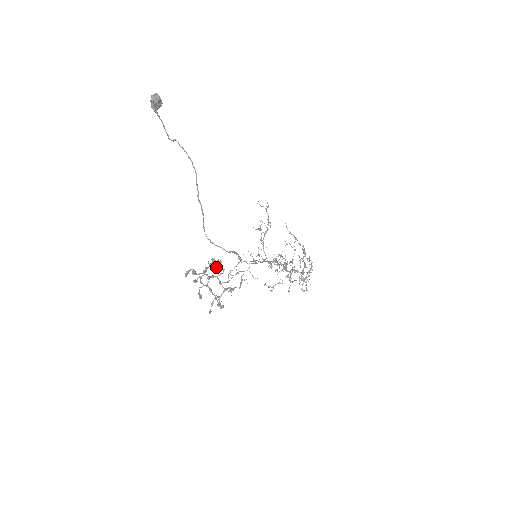
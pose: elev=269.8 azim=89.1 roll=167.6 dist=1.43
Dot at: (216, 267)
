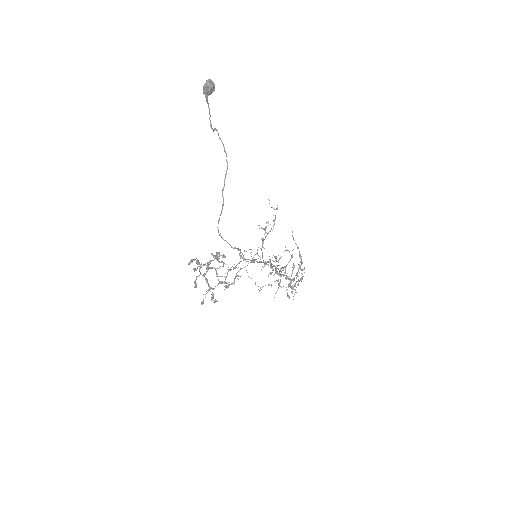
Dot at: (218, 260)
